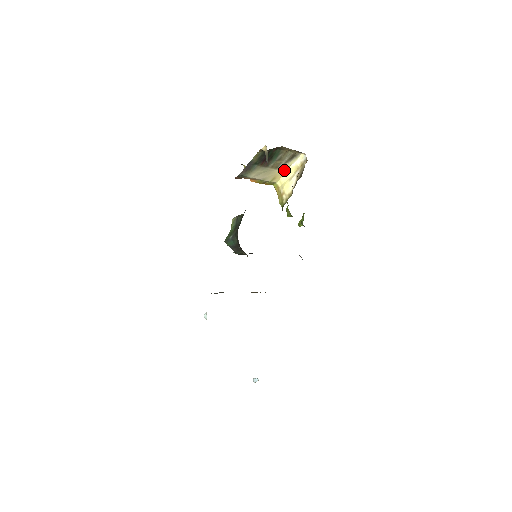
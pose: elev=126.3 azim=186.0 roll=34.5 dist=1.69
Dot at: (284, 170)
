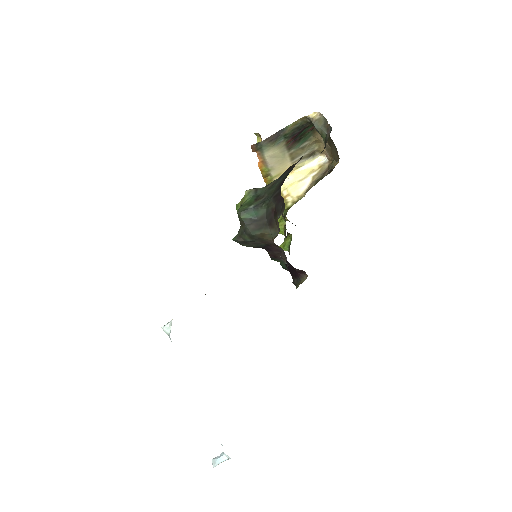
Dot at: (293, 169)
